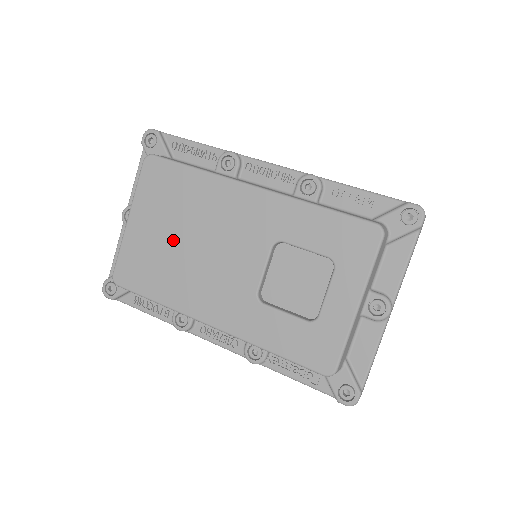
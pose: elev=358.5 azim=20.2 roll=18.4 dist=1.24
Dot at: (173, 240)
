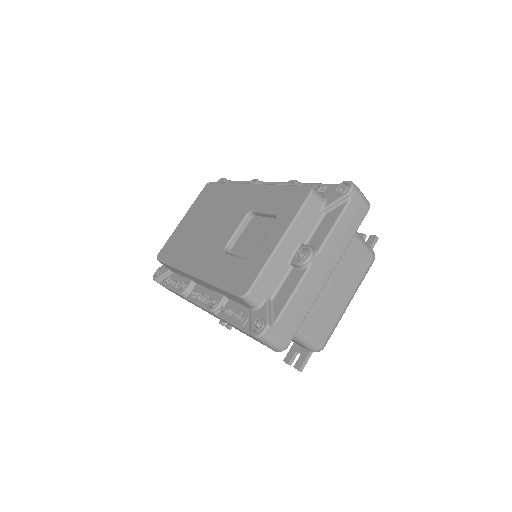
Dot at: (197, 225)
